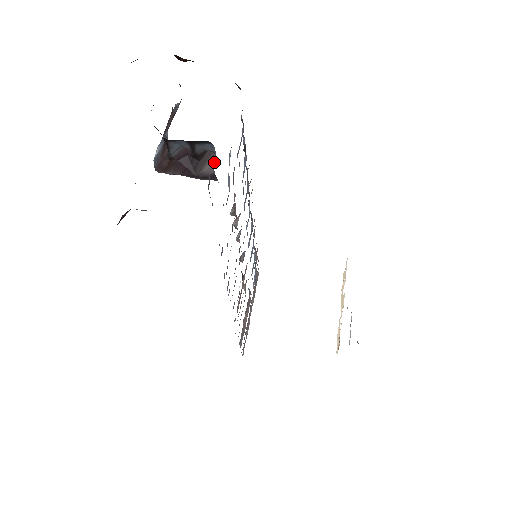
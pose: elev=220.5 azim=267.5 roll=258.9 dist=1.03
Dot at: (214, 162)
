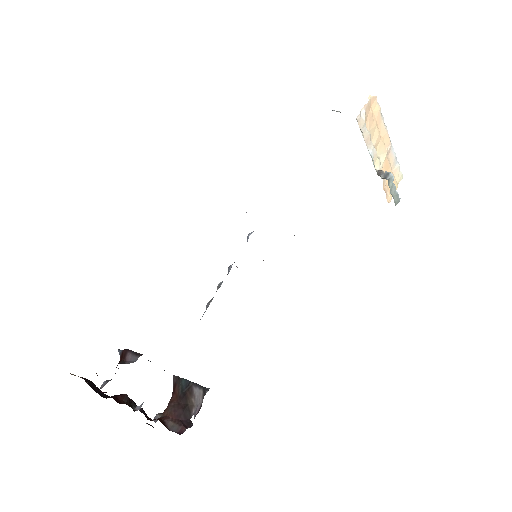
Dot at: occluded
